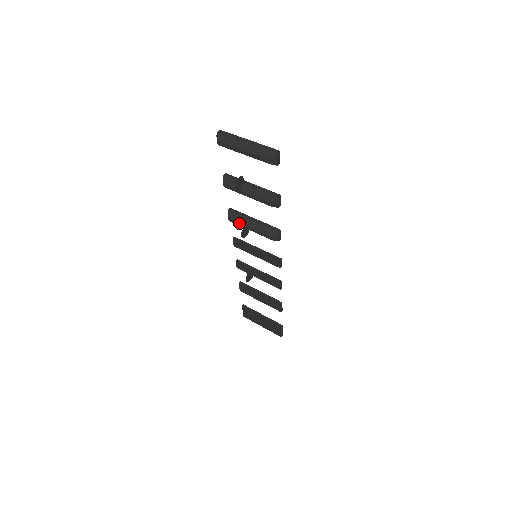
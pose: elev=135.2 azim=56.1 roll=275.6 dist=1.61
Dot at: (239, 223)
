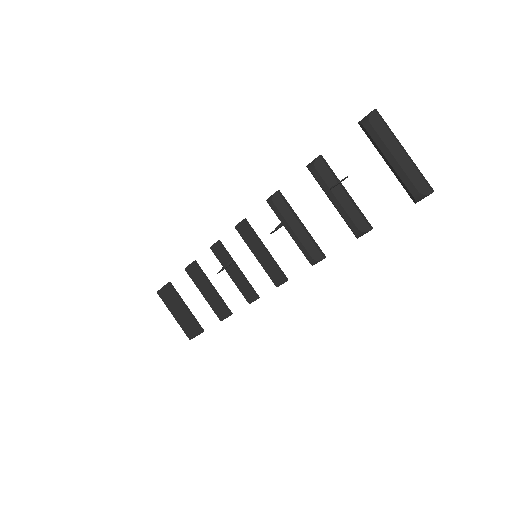
Dot at: (281, 216)
